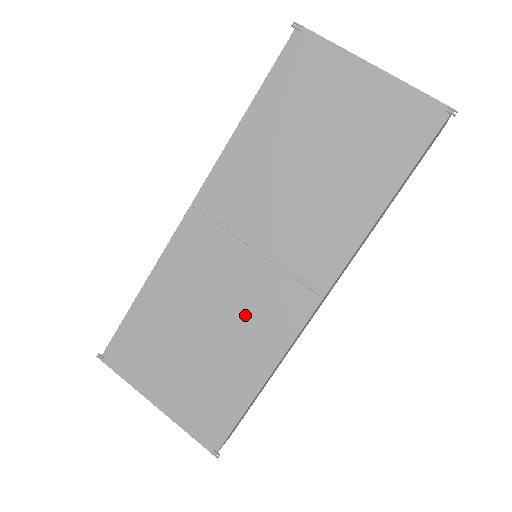
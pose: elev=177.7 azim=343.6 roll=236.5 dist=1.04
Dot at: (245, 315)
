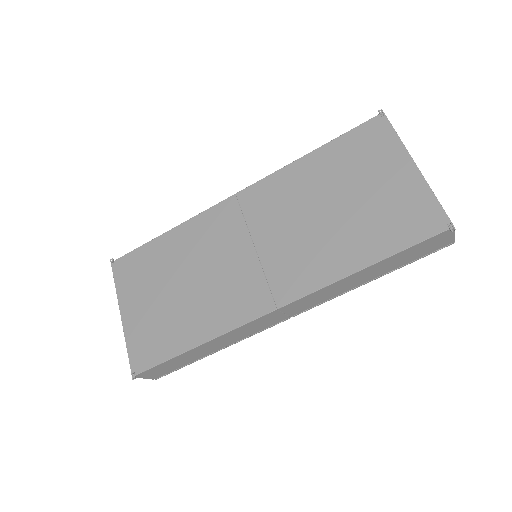
Dot at: (219, 289)
